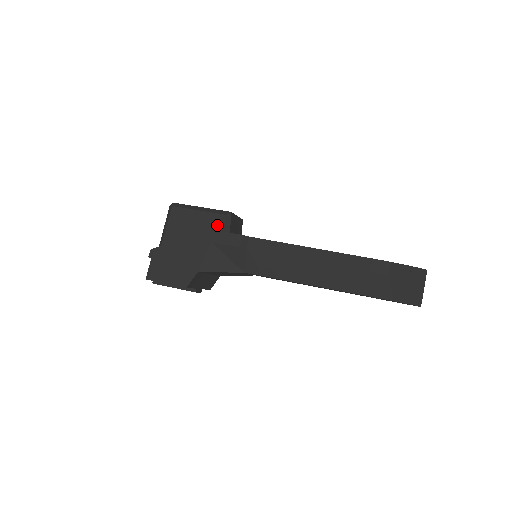
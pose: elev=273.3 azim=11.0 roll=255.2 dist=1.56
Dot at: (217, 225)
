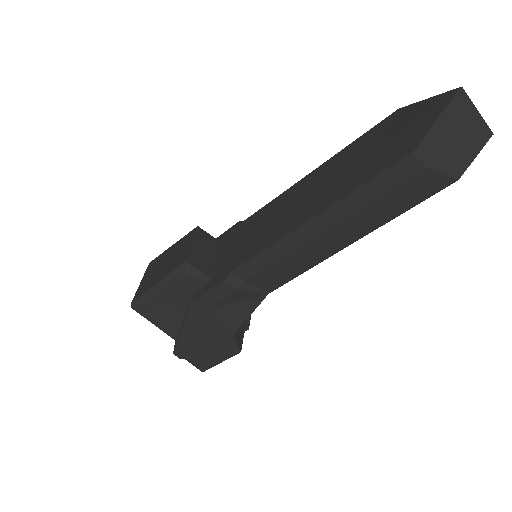
Dot at: (191, 286)
